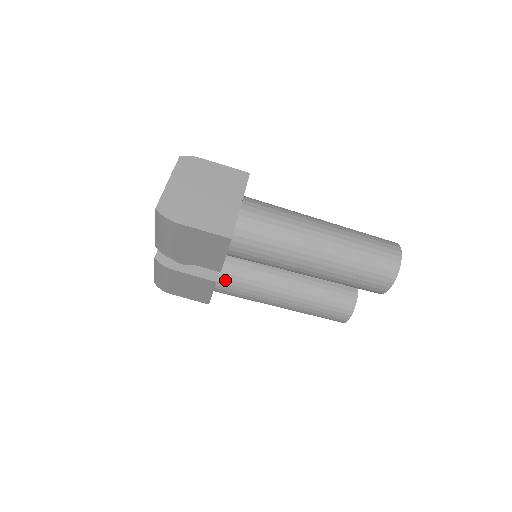
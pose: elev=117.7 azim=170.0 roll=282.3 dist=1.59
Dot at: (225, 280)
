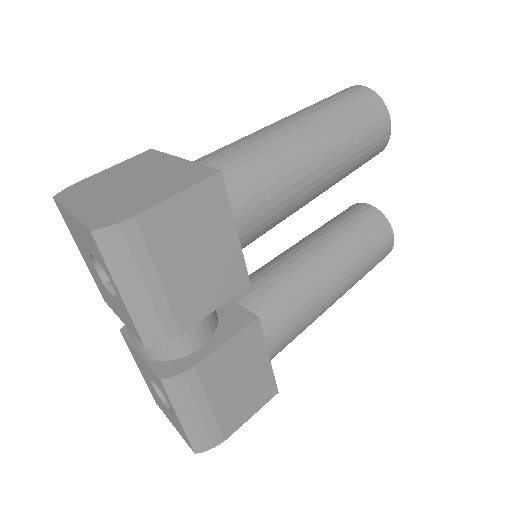
Dot at: (261, 322)
